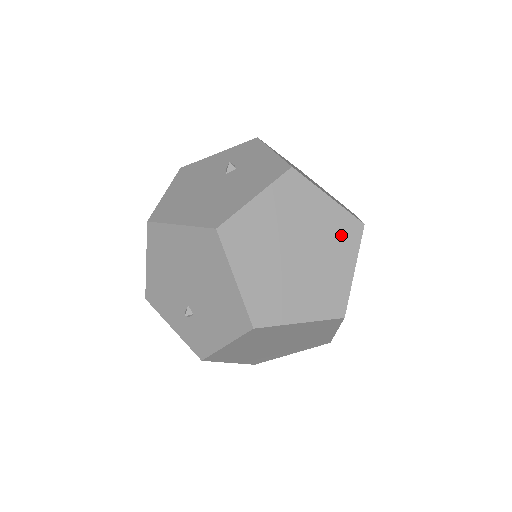
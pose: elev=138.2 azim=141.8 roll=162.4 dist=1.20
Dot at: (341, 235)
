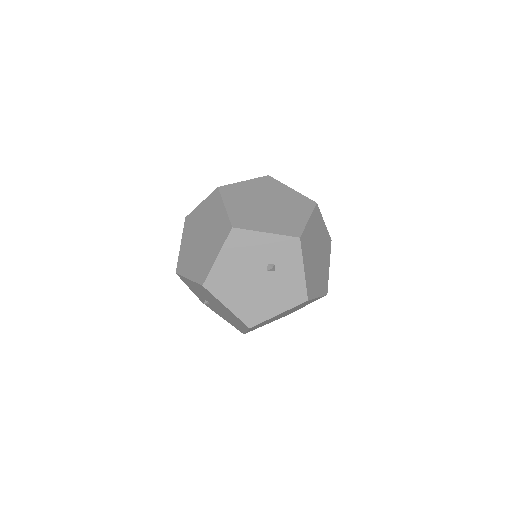
Dot at: occluded
